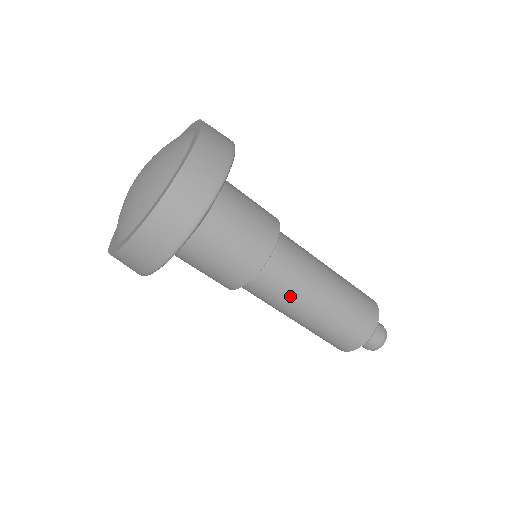
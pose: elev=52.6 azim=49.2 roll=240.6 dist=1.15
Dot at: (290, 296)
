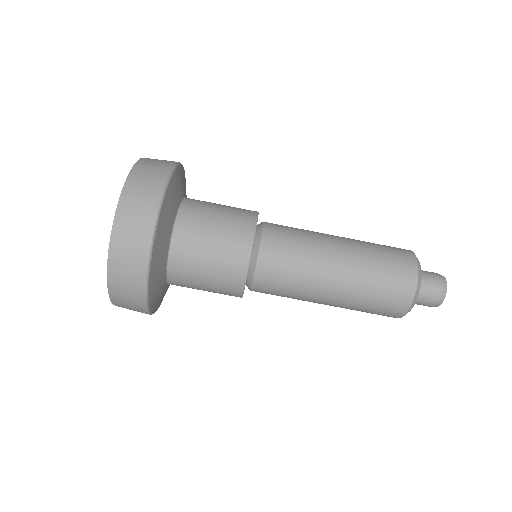
Dot at: (292, 295)
